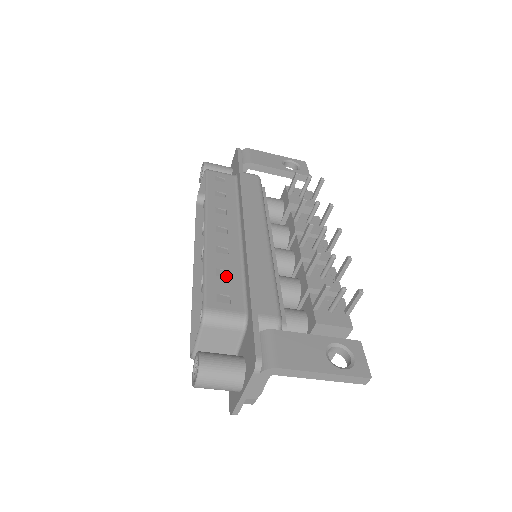
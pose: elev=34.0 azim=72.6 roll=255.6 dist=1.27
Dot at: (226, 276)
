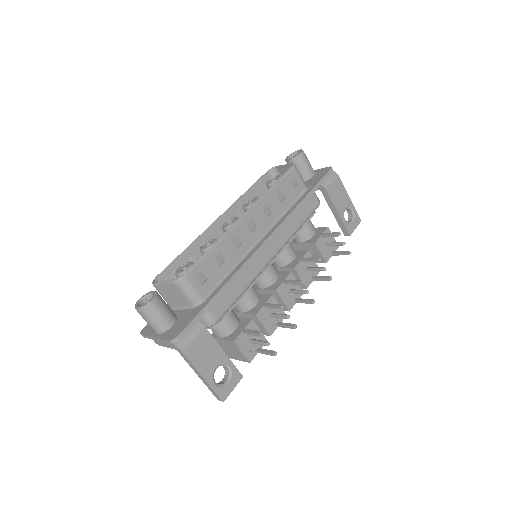
Dot at: (220, 263)
